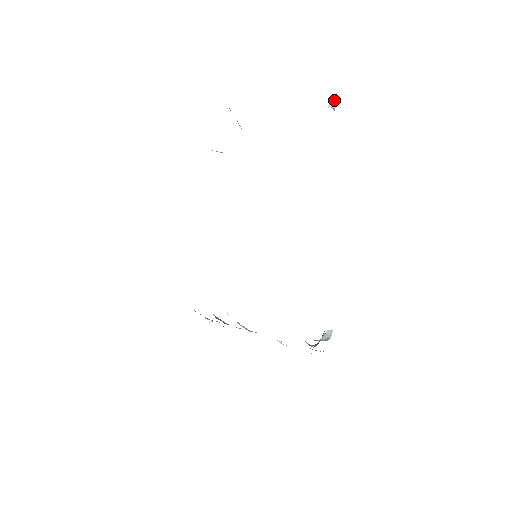
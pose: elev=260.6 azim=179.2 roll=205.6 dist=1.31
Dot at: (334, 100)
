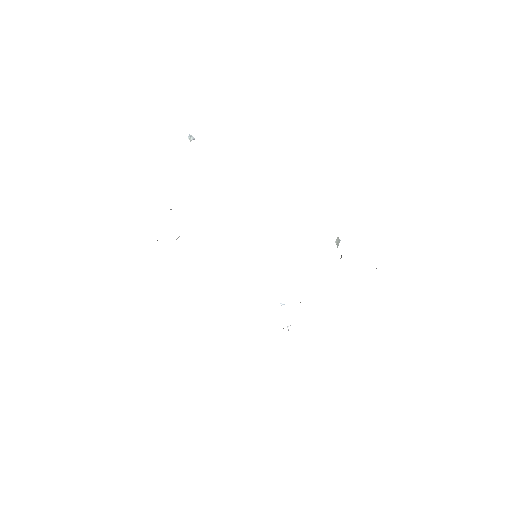
Dot at: (190, 136)
